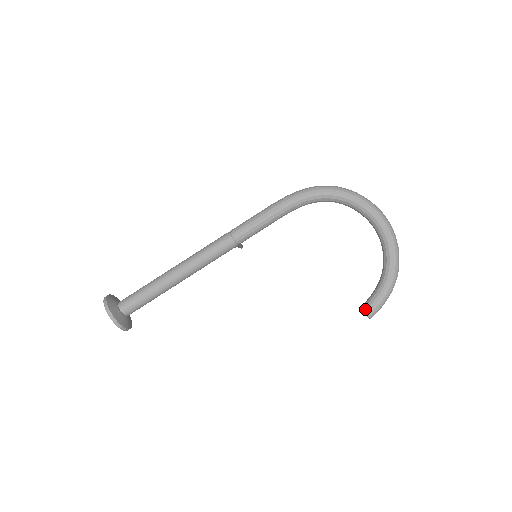
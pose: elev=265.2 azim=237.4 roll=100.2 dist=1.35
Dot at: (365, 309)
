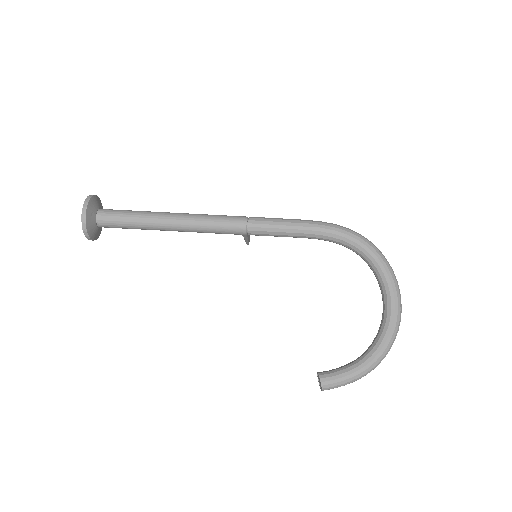
Dot at: (323, 377)
